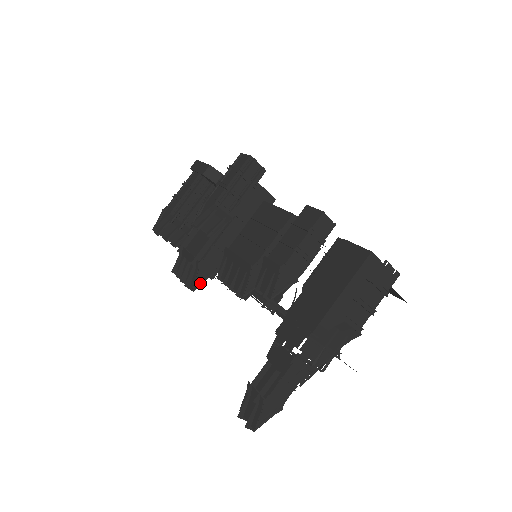
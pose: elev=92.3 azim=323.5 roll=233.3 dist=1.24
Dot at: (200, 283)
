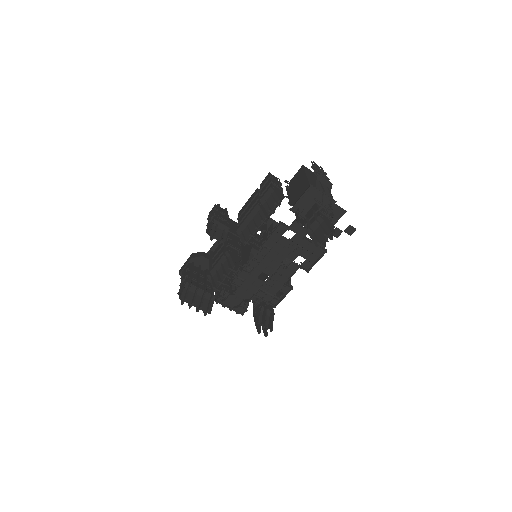
Dot at: occluded
